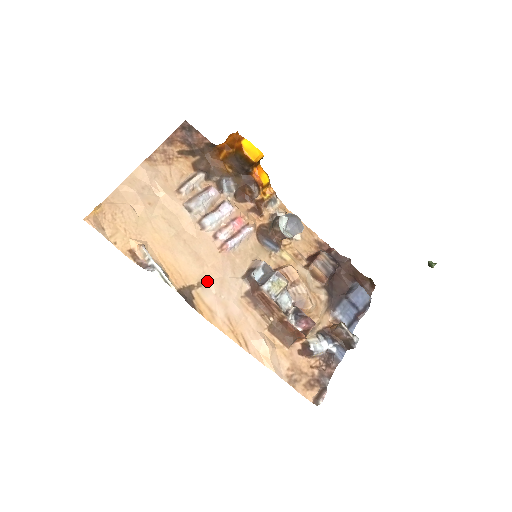
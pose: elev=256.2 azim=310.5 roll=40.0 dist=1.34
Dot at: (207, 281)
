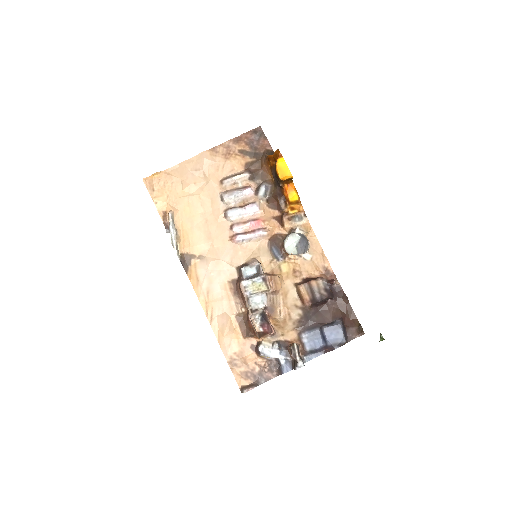
Dot at: (207, 257)
